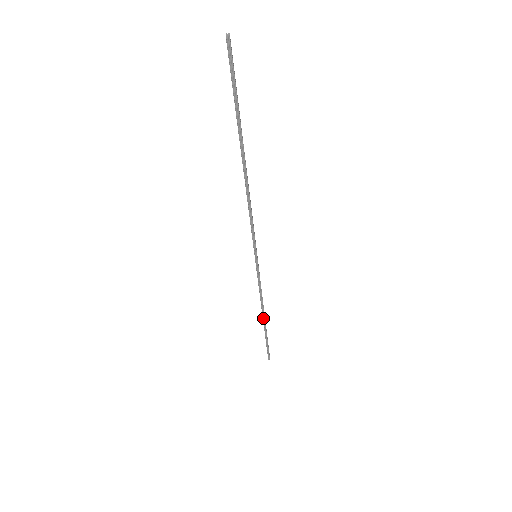
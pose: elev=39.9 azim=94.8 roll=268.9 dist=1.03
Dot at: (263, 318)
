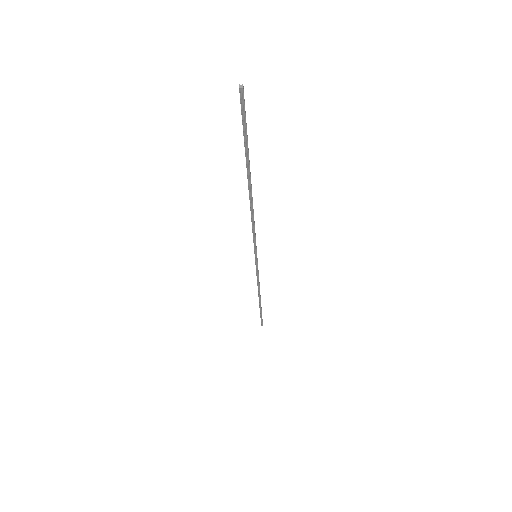
Dot at: (259, 298)
